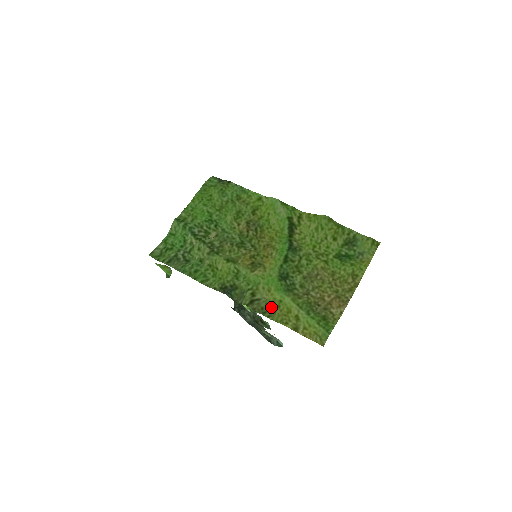
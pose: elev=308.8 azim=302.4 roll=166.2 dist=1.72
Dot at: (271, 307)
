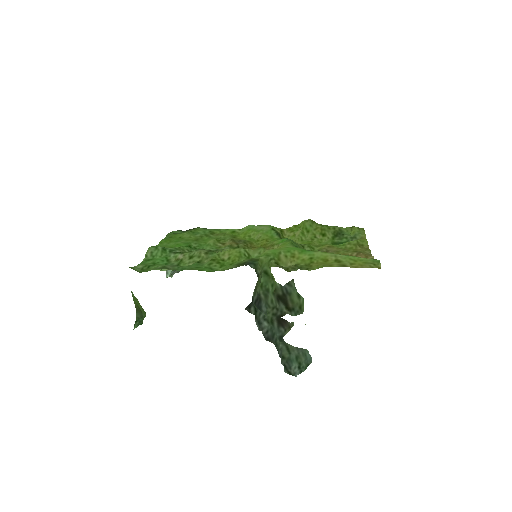
Dot at: (304, 265)
